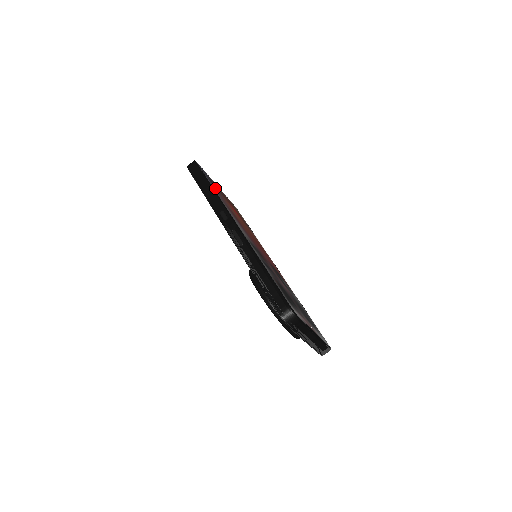
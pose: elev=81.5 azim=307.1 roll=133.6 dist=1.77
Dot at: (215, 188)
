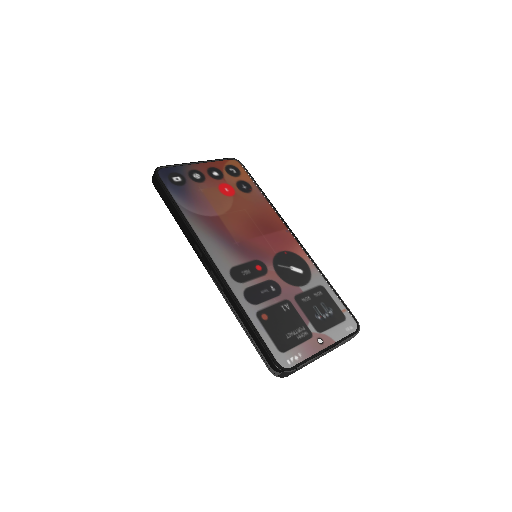
Dot at: (187, 197)
